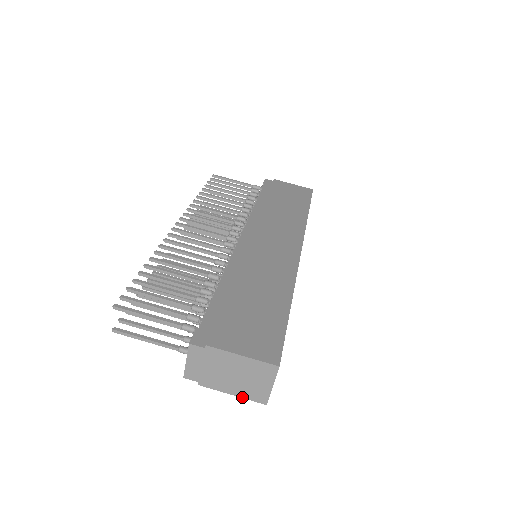
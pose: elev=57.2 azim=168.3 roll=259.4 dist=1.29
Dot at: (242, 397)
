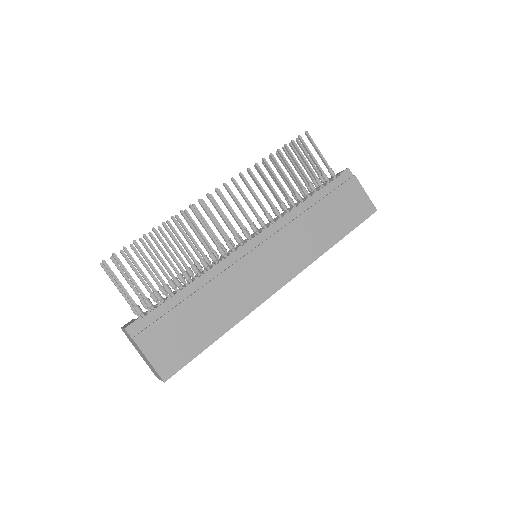
Dot at: (146, 363)
